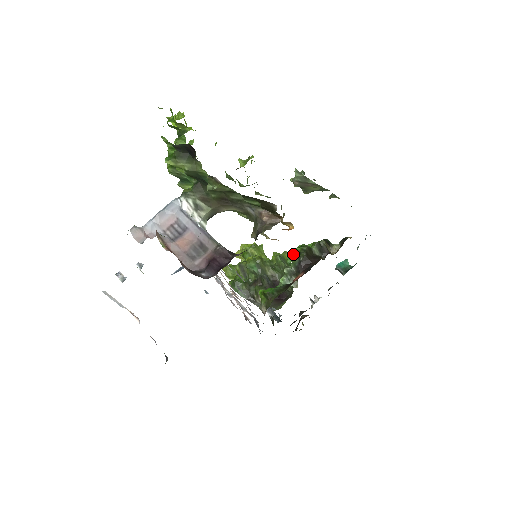
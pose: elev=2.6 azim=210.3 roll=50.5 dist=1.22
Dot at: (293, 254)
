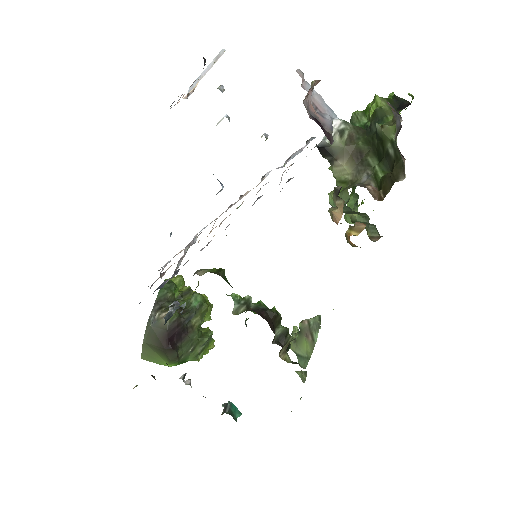
Dot at: occluded
